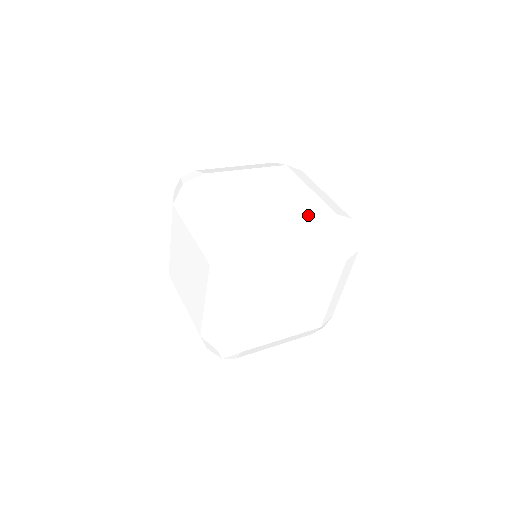
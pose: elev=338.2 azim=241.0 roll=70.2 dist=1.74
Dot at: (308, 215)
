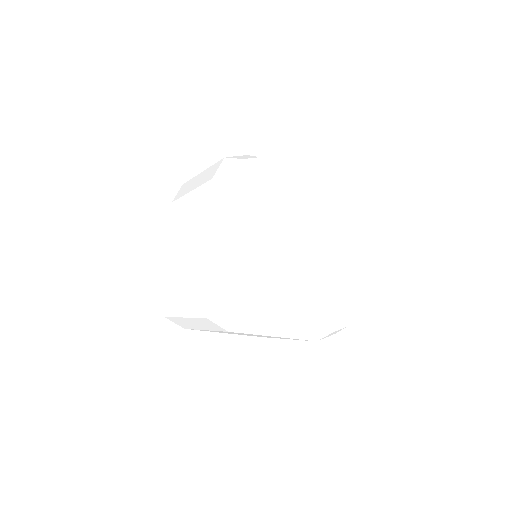
Dot at: occluded
